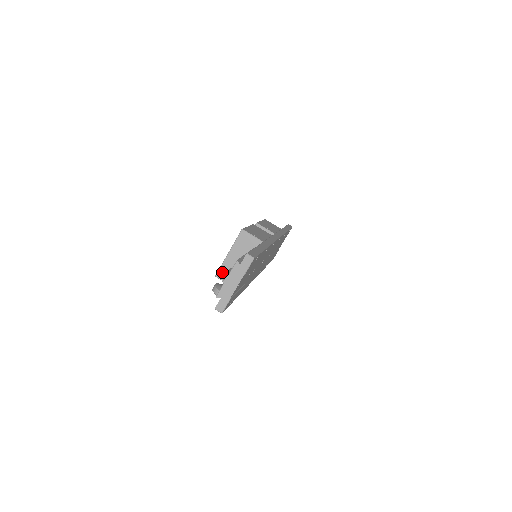
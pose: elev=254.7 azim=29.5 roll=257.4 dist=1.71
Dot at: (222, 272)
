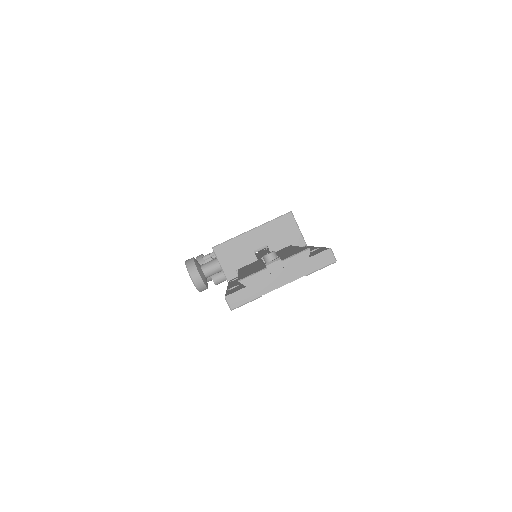
Dot at: (226, 248)
